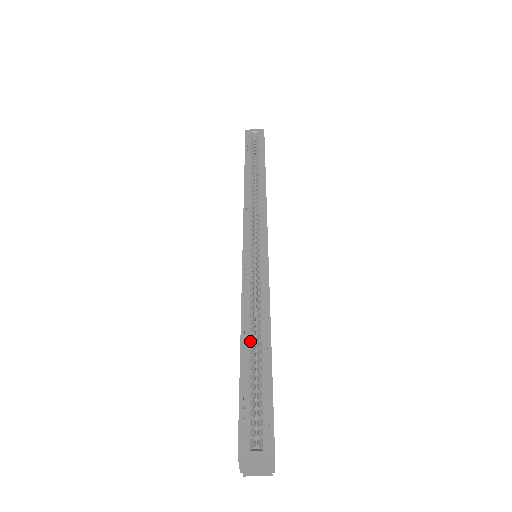
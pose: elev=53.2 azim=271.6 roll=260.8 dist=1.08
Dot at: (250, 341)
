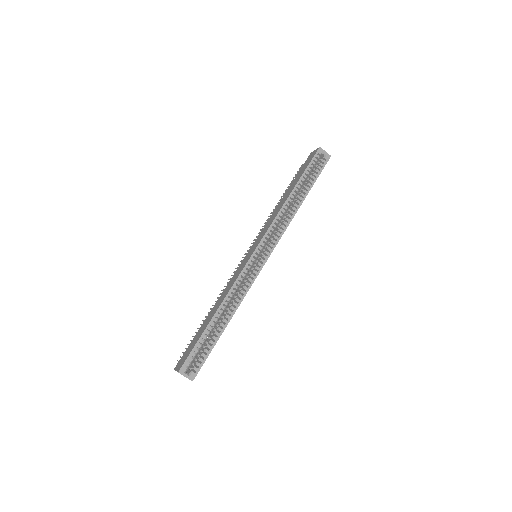
Dot at: (218, 318)
